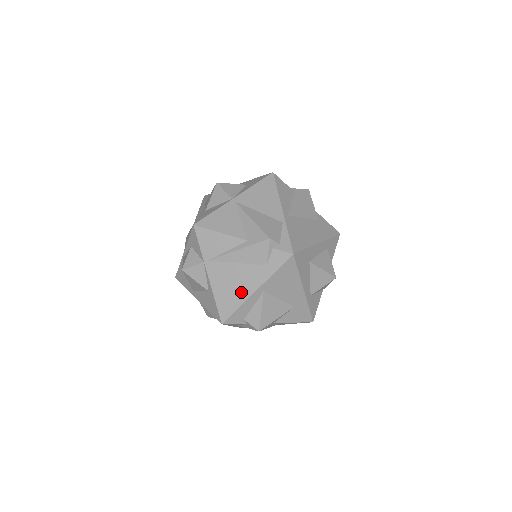
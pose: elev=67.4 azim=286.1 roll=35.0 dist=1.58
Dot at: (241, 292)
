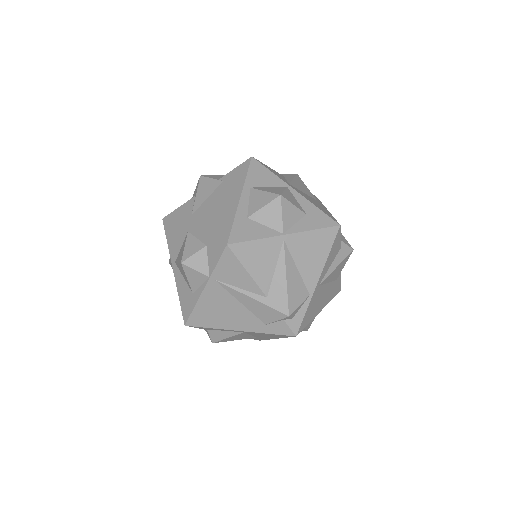
Dot at: (224, 322)
